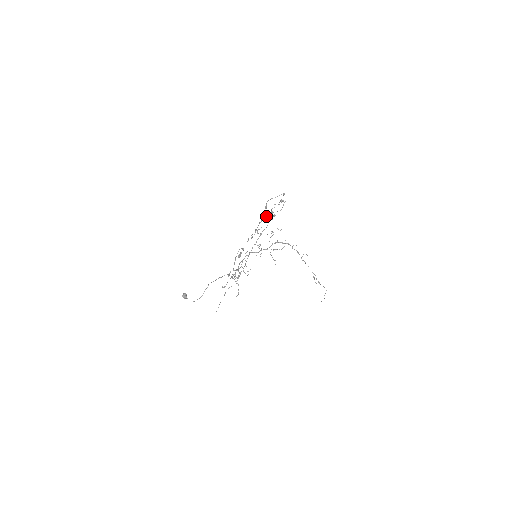
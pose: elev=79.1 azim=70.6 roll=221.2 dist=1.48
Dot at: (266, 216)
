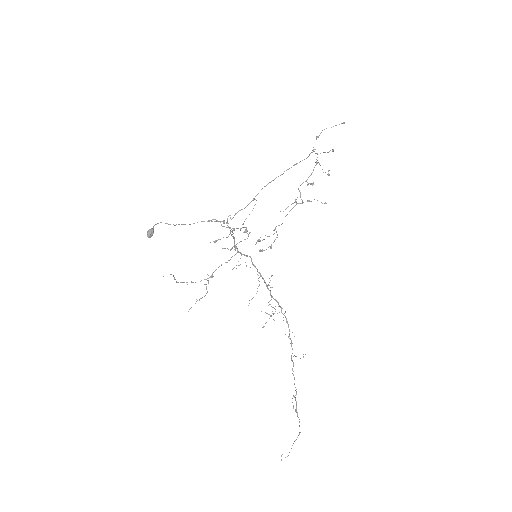
Dot at: (299, 203)
